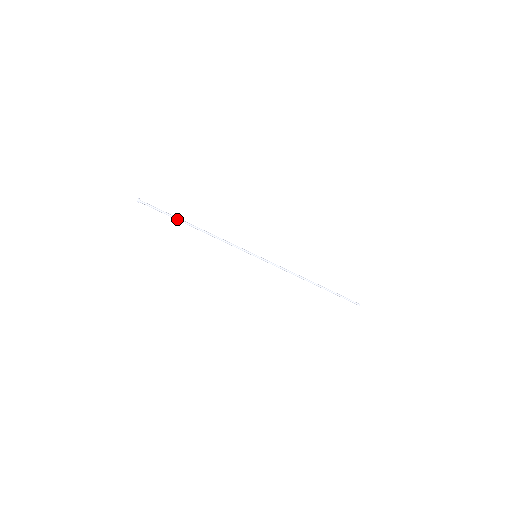
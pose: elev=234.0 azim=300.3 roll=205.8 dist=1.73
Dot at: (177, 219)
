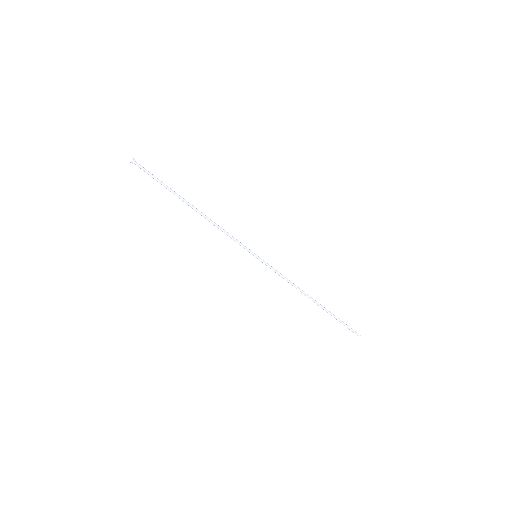
Dot at: (174, 193)
